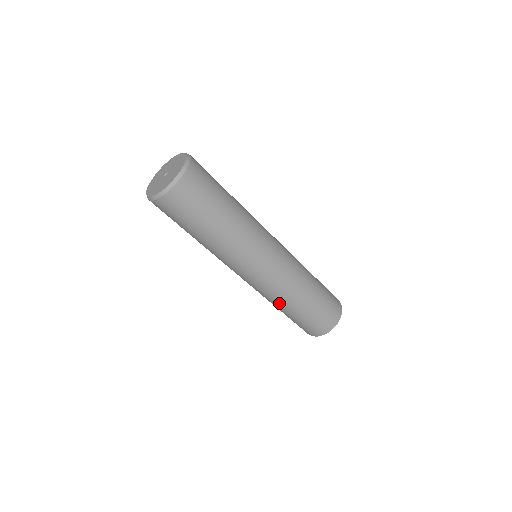
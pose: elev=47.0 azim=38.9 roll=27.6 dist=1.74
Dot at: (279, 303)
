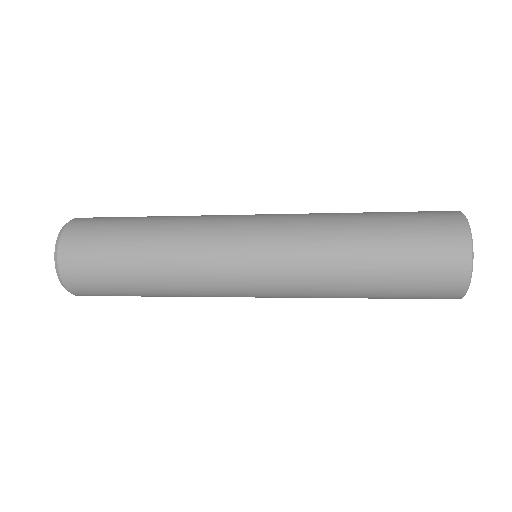
Dot at: occluded
